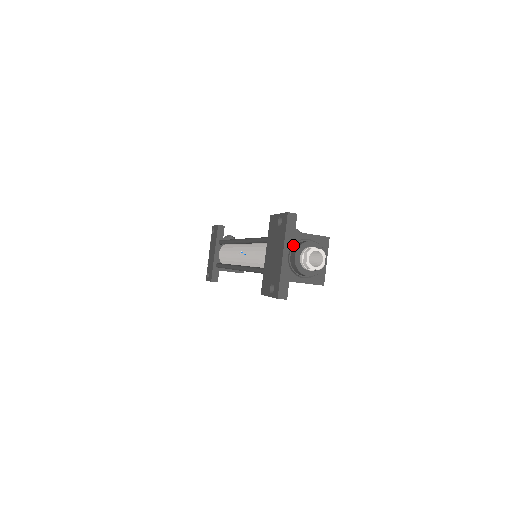
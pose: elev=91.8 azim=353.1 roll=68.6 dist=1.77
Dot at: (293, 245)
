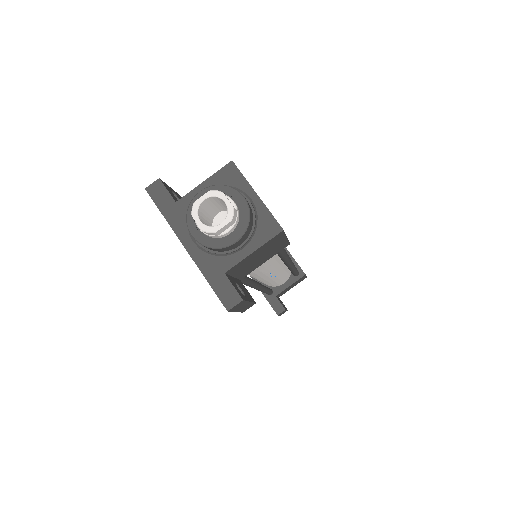
Dot at: occluded
